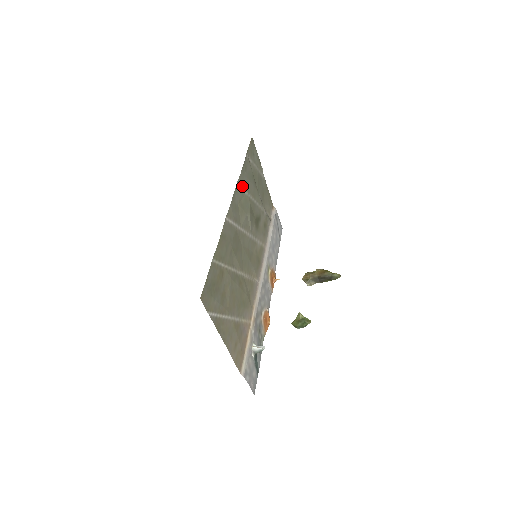
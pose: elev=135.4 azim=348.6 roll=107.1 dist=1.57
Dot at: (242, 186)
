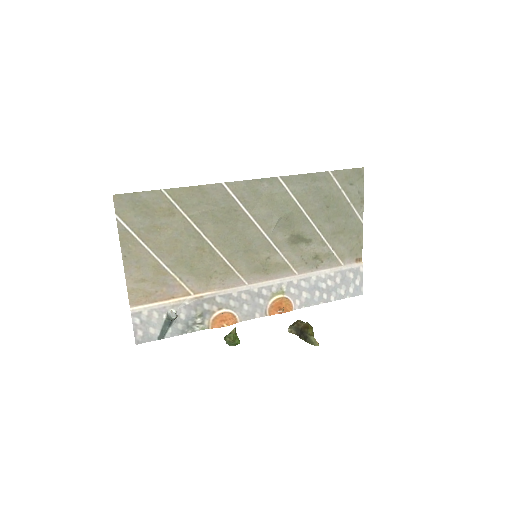
Dot at: (290, 187)
